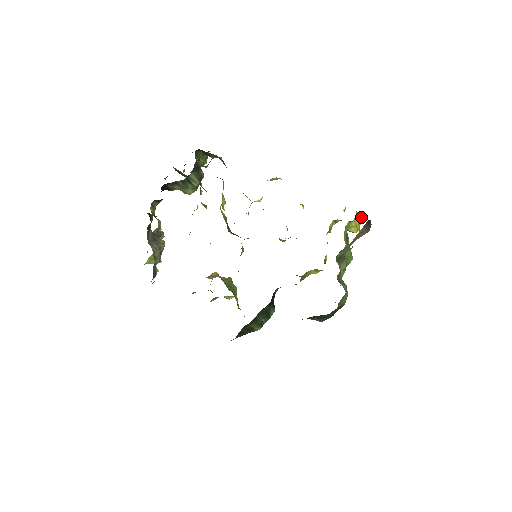
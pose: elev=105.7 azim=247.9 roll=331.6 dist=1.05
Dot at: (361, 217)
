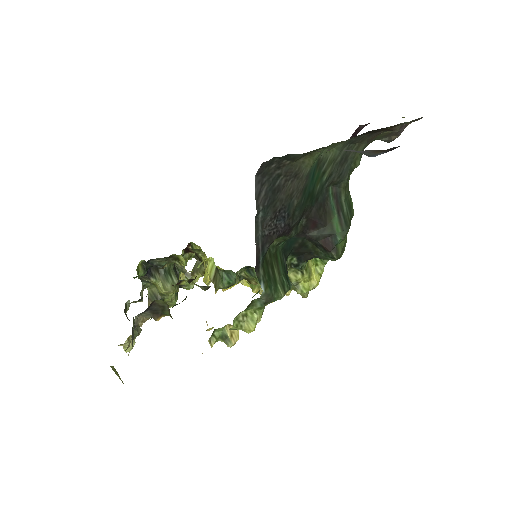
Dot at: occluded
